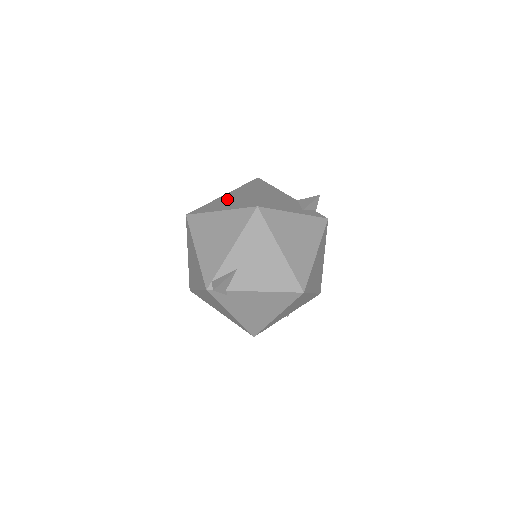
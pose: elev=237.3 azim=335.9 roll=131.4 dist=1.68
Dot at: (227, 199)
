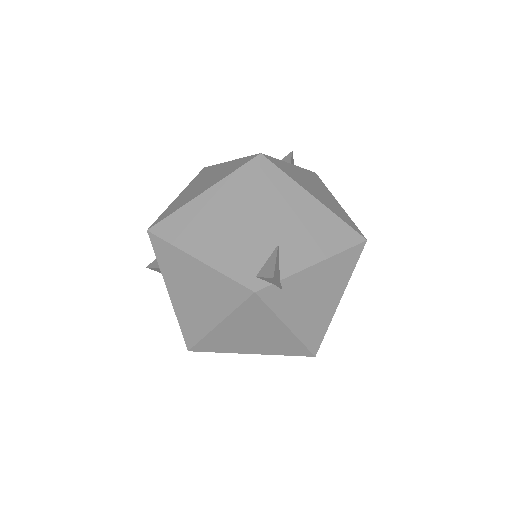
Dot at: (193, 189)
